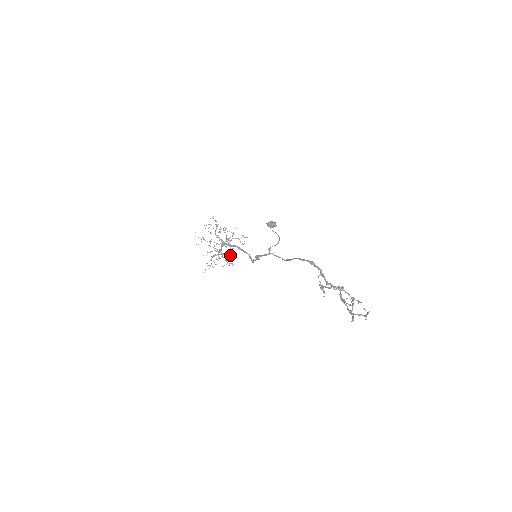
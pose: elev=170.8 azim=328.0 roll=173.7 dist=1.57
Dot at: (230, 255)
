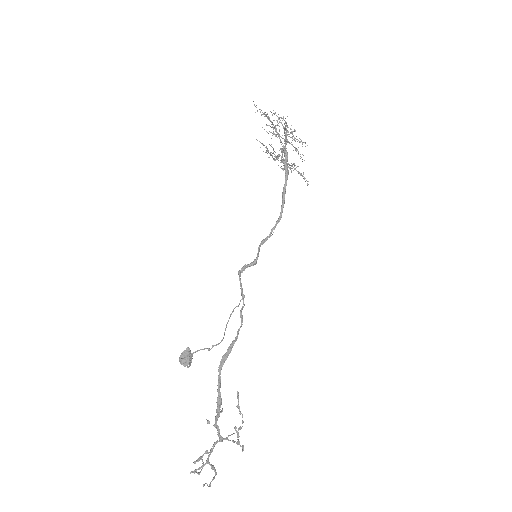
Dot at: occluded
